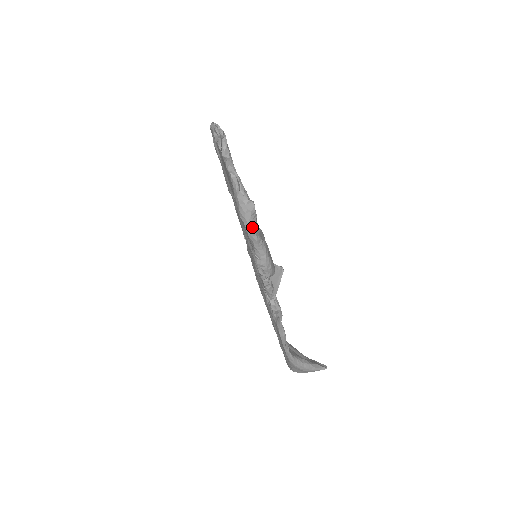
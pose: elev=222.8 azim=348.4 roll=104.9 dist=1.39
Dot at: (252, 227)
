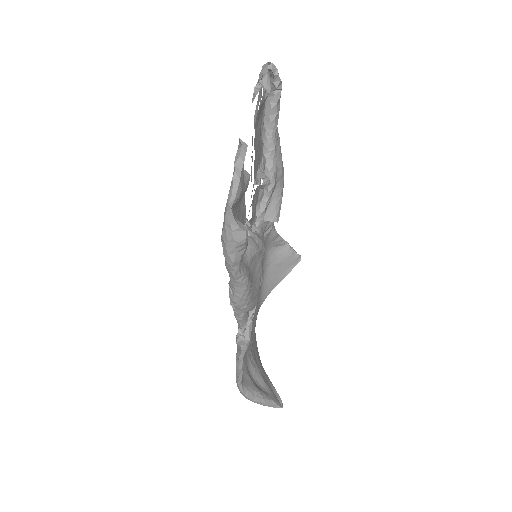
Dot at: (232, 261)
